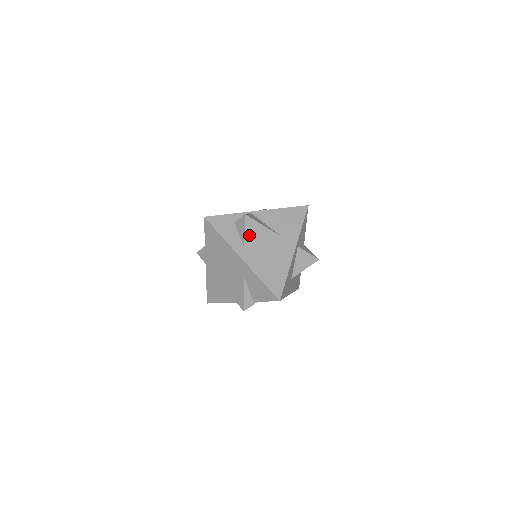
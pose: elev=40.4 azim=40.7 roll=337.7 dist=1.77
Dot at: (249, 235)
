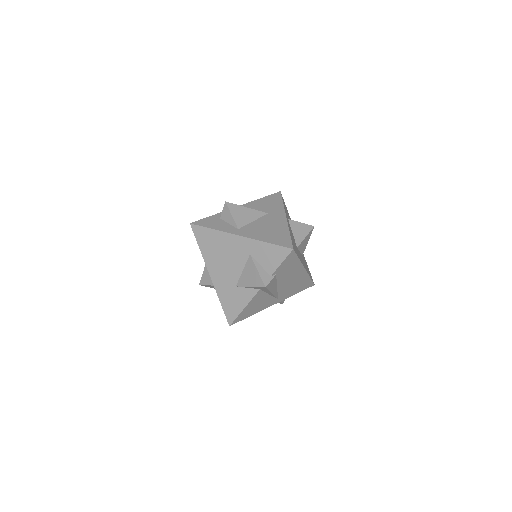
Dot at: (237, 218)
